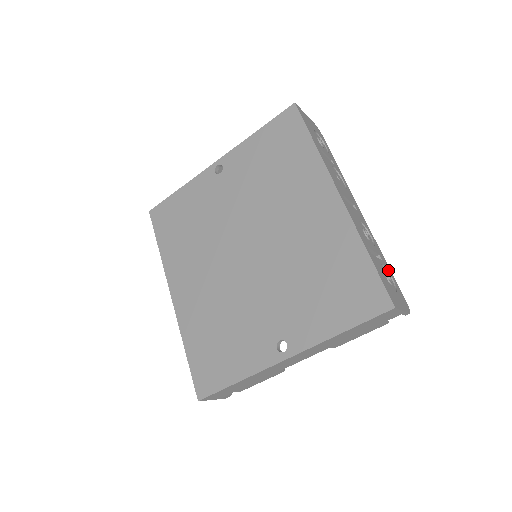
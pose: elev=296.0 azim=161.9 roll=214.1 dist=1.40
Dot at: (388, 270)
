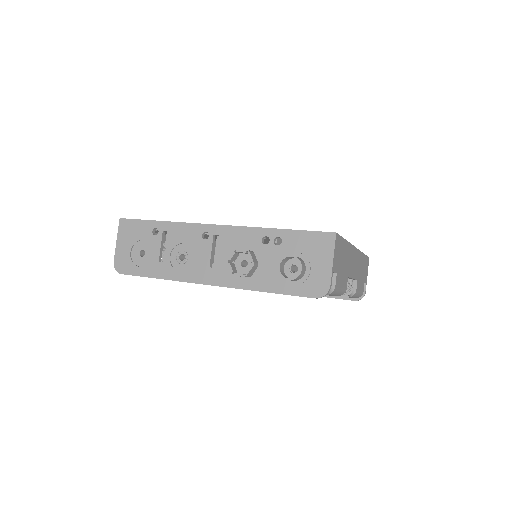
Dot at: occluded
